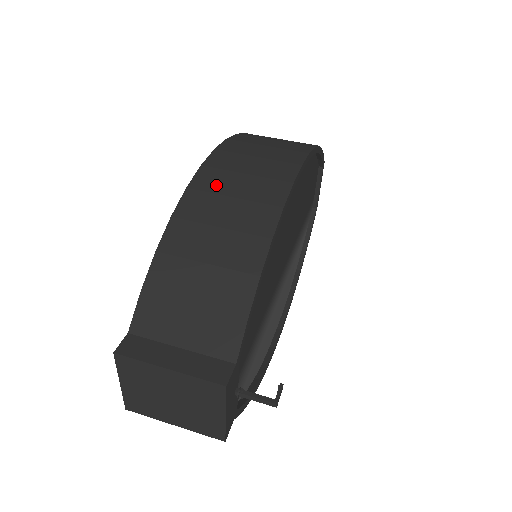
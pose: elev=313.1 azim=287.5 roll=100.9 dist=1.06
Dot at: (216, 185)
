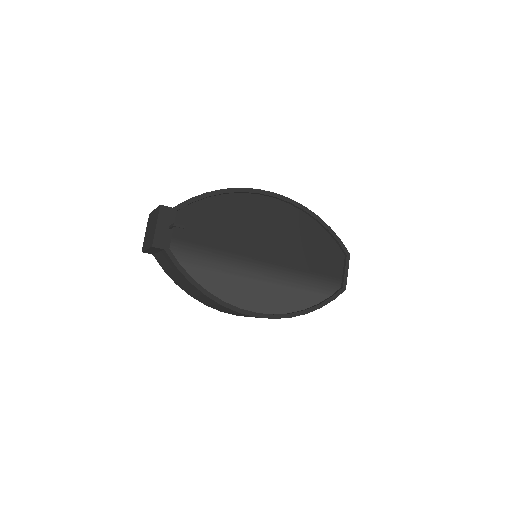
Dot at: occluded
